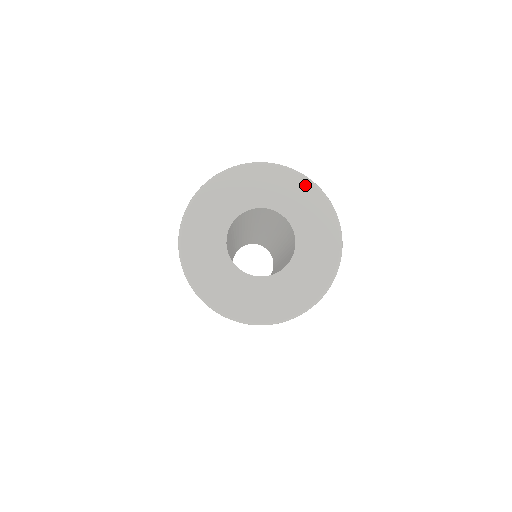
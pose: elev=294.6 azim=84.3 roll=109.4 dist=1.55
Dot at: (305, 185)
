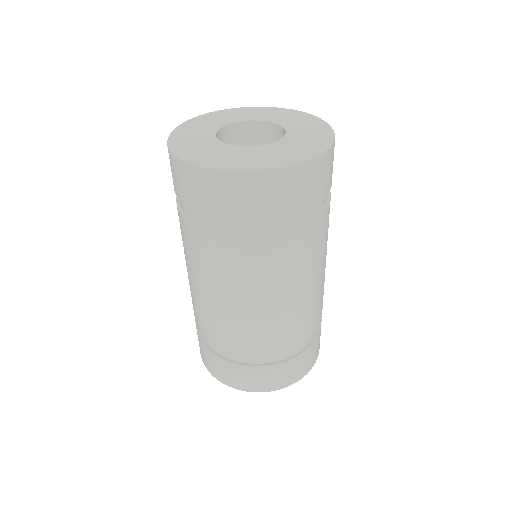
Dot at: (318, 121)
